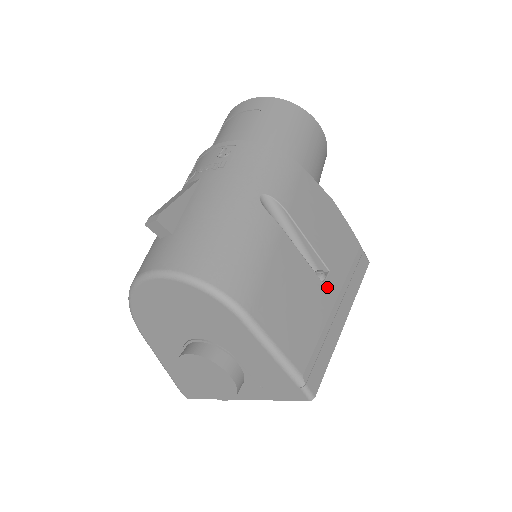
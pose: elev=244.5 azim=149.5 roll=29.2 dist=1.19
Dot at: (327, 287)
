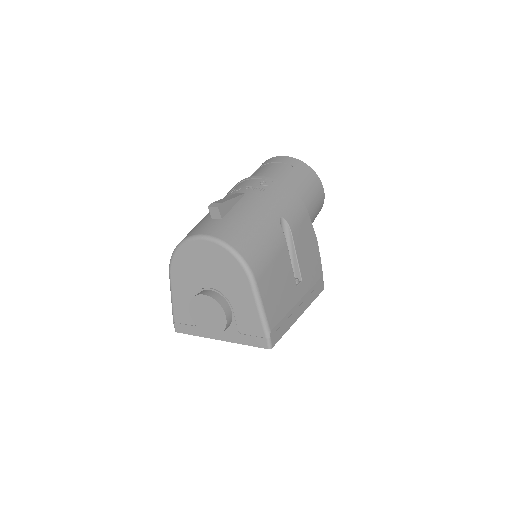
Dot at: (298, 289)
